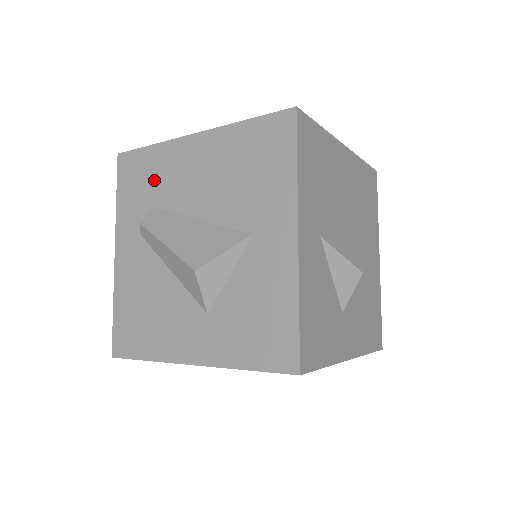
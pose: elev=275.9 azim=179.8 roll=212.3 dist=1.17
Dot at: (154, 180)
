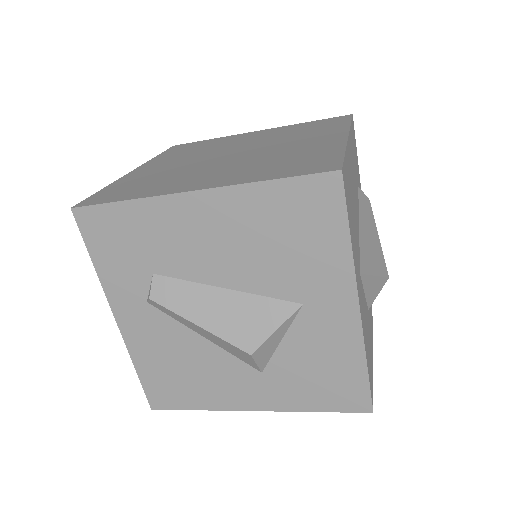
Dot at: (146, 244)
